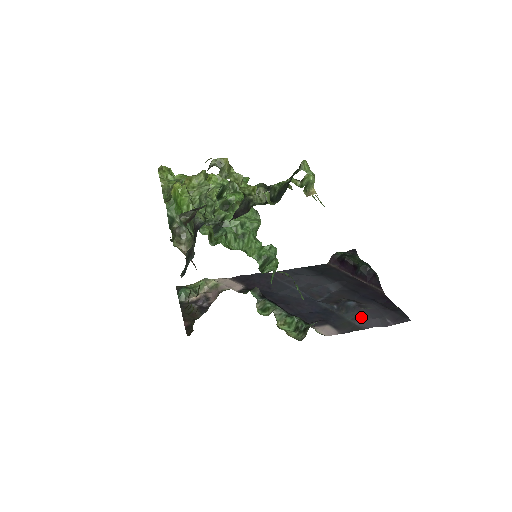
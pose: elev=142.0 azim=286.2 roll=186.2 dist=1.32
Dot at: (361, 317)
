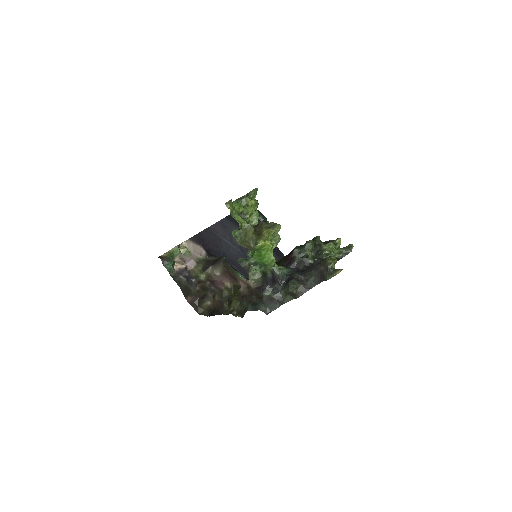
Dot at: occluded
